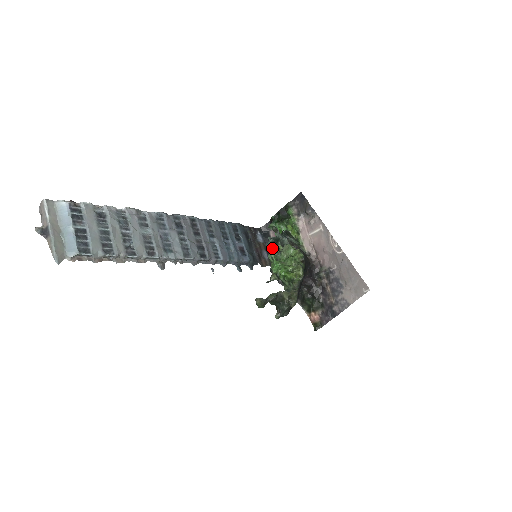
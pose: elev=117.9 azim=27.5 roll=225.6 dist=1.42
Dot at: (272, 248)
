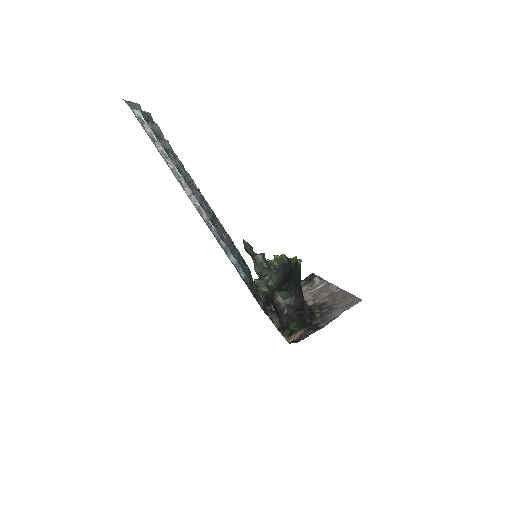
Dot at: occluded
